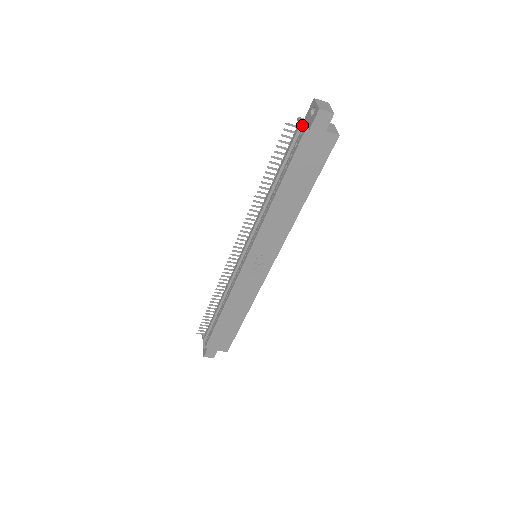
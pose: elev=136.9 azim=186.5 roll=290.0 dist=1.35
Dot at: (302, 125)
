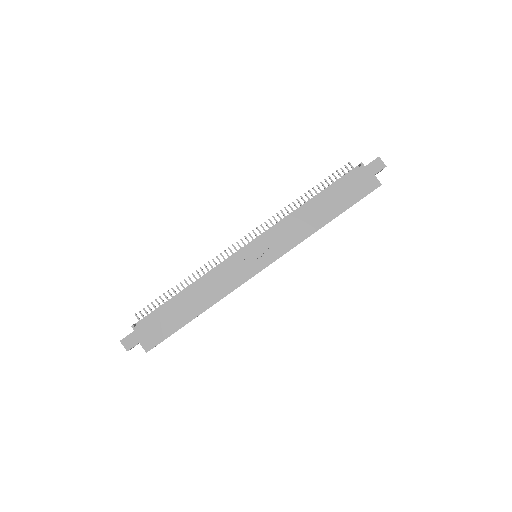
Dot at: (361, 163)
